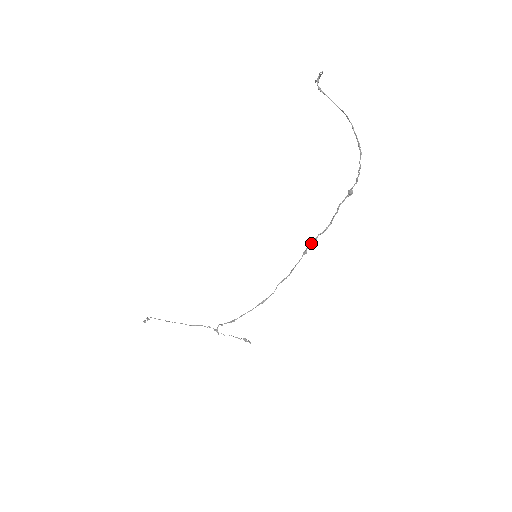
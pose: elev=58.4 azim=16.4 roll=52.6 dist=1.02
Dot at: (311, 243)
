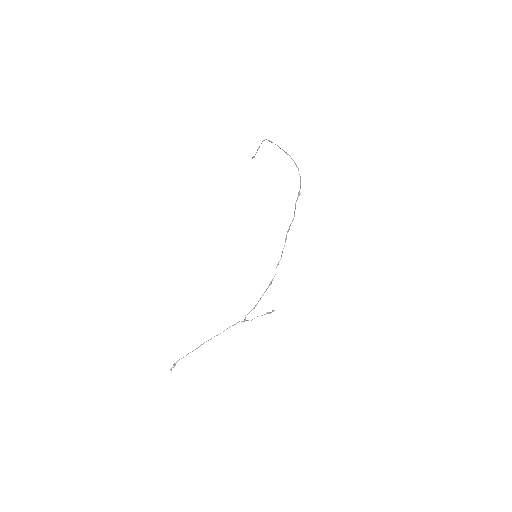
Dot at: occluded
